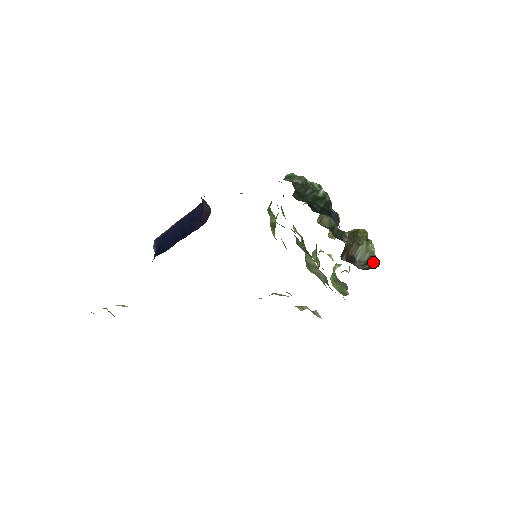
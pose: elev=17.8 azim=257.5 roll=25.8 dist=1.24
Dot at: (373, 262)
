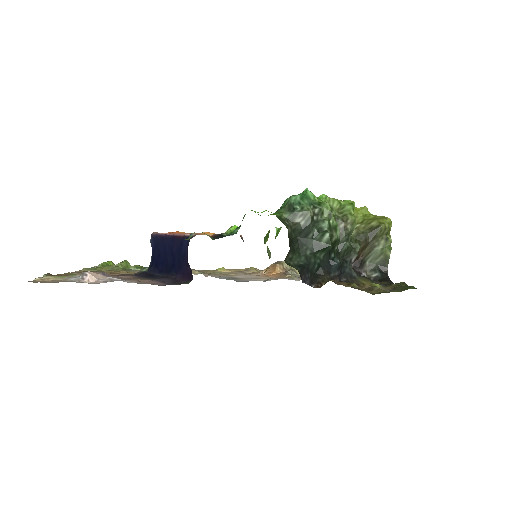
Dot at: (384, 267)
